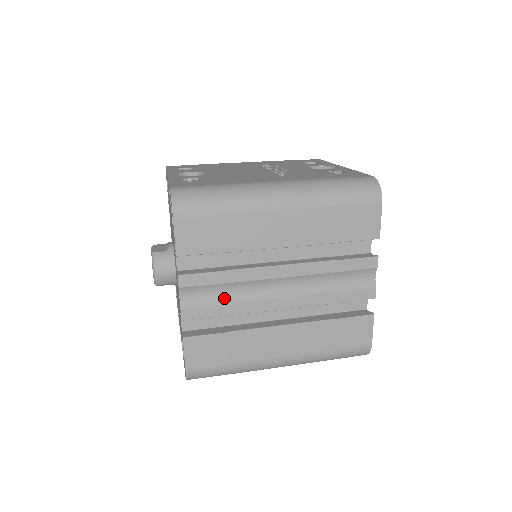
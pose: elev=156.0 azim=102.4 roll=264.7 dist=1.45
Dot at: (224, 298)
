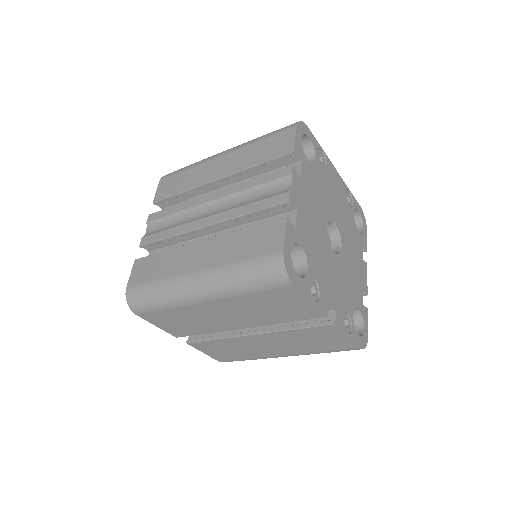
Dot at: (170, 226)
